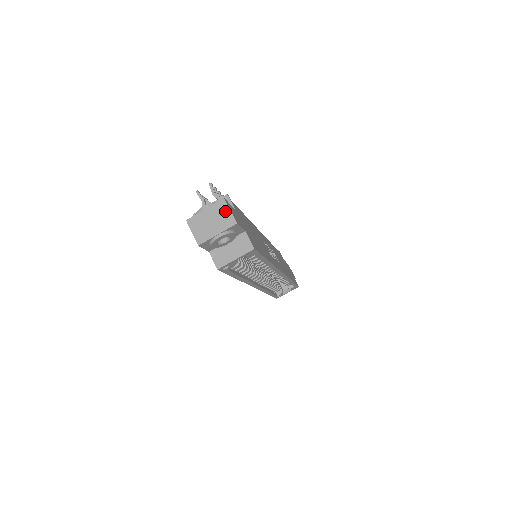
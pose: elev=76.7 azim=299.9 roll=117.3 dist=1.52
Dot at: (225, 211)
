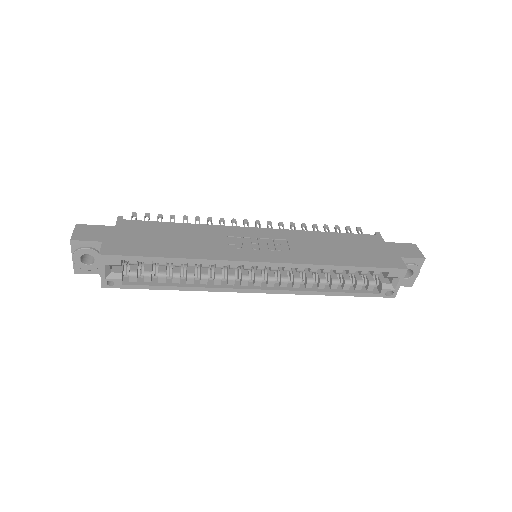
Dot at: occluded
